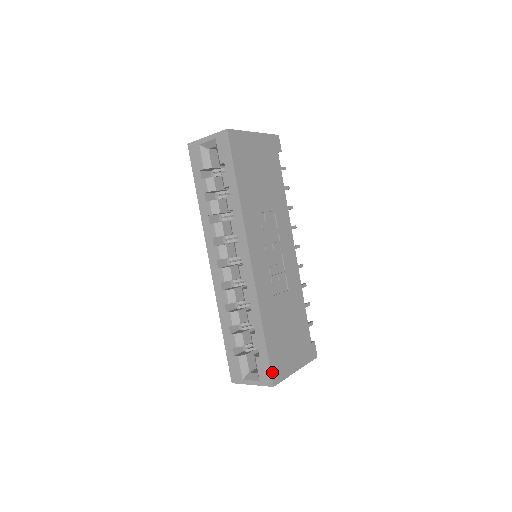
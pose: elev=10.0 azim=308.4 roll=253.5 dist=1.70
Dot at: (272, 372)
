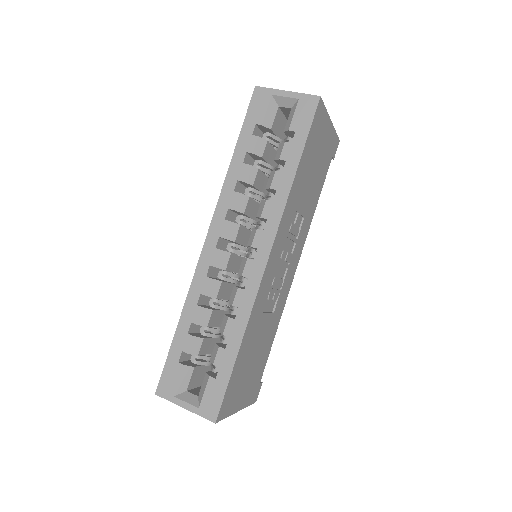
Dot at: (222, 404)
